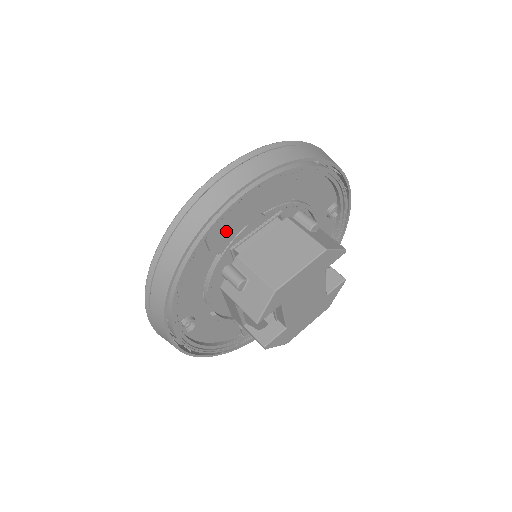
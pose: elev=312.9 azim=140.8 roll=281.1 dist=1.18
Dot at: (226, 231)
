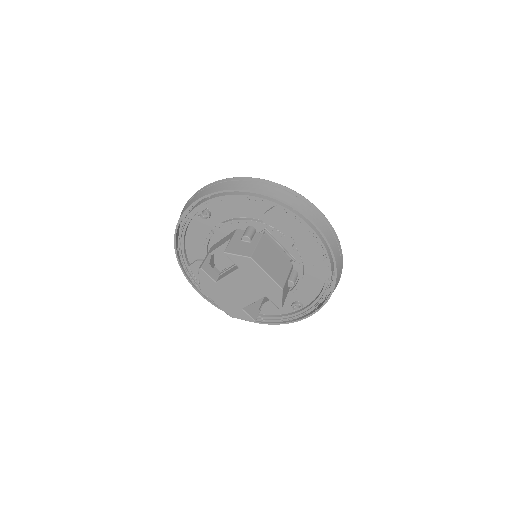
Dot at: (280, 220)
